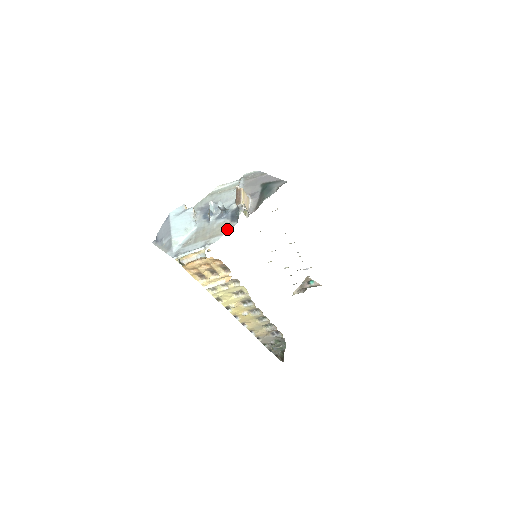
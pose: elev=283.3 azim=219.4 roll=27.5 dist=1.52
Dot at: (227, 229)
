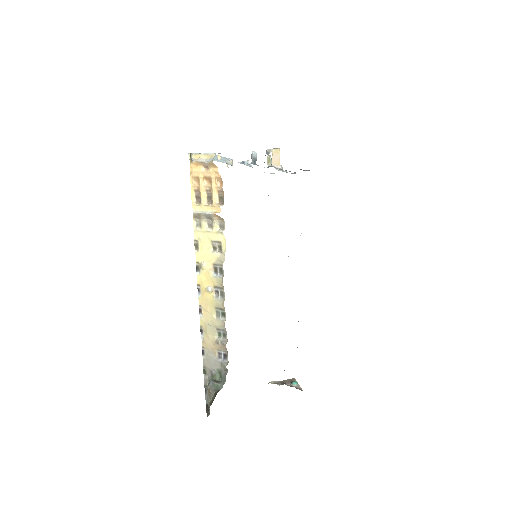
Dot at: occluded
